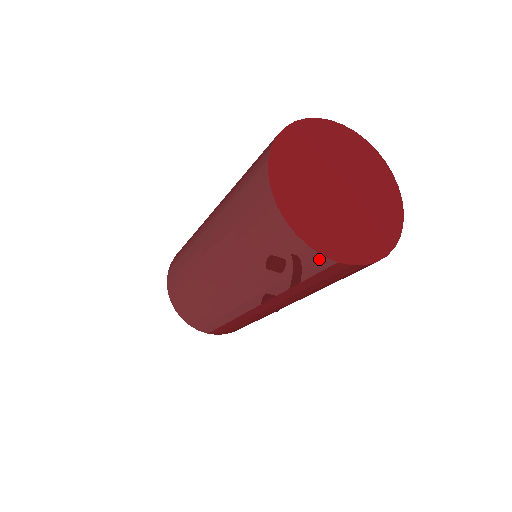
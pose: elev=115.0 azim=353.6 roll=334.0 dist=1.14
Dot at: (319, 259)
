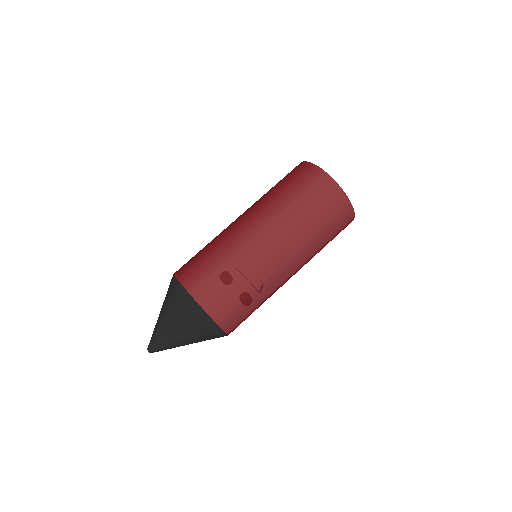
Dot at: (352, 216)
